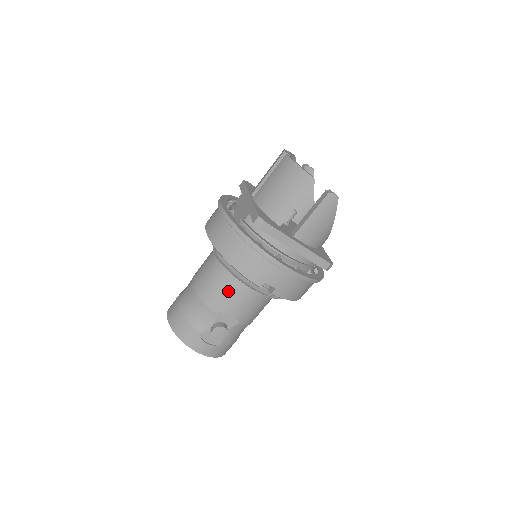
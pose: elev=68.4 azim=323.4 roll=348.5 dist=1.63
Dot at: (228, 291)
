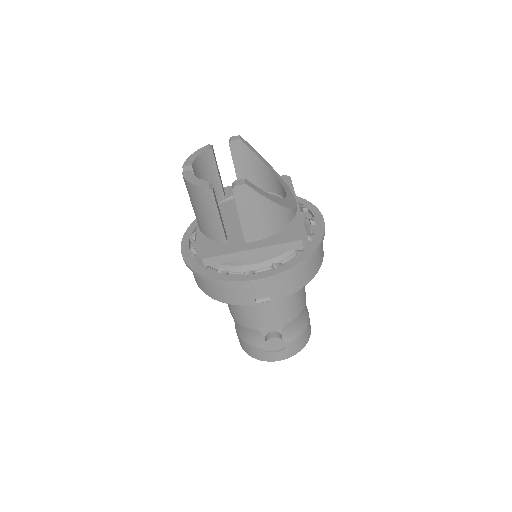
Dot at: (248, 310)
